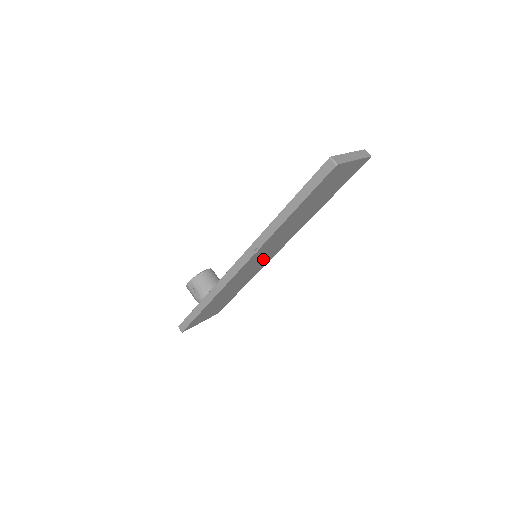
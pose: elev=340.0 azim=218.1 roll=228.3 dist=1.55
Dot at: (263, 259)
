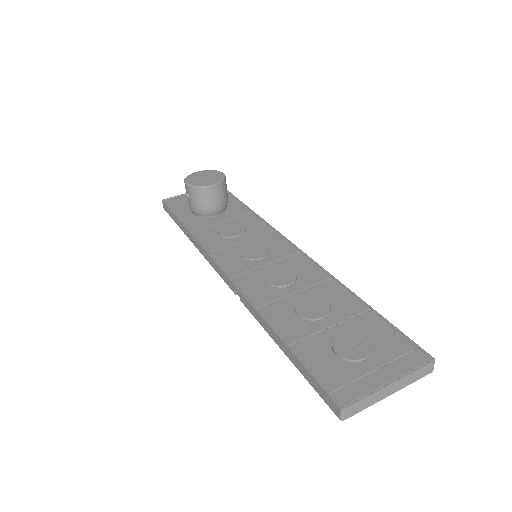
Dot at: occluded
